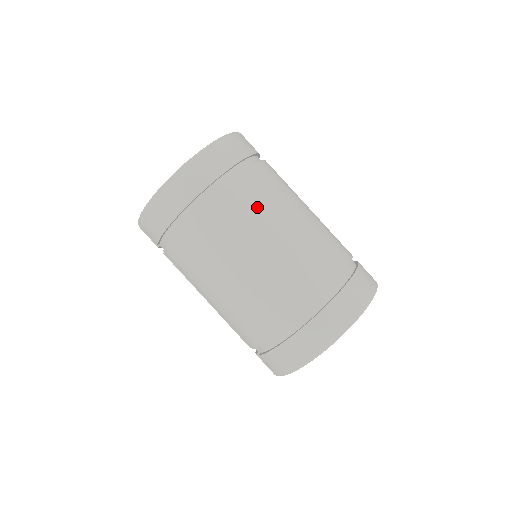
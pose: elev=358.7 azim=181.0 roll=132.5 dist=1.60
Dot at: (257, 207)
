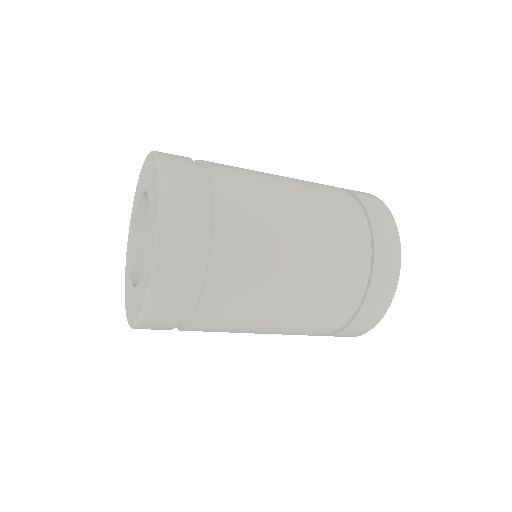
Dot at: (256, 232)
